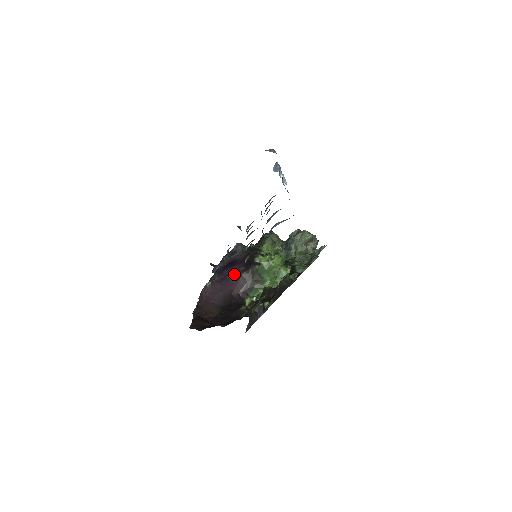
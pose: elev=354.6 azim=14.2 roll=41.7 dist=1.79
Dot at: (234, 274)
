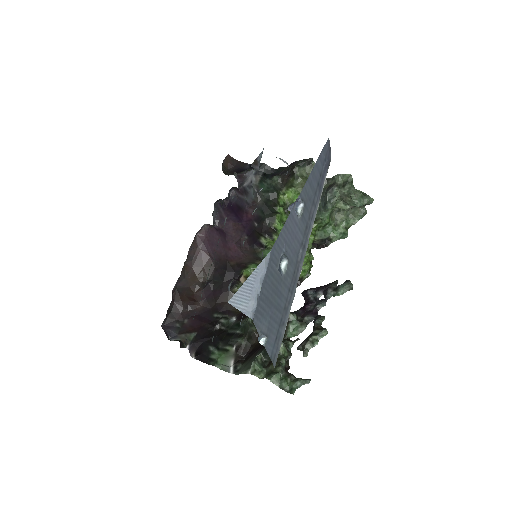
Dot at: (234, 237)
